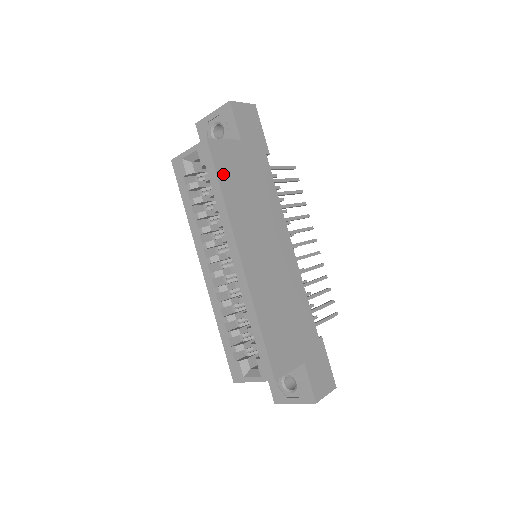
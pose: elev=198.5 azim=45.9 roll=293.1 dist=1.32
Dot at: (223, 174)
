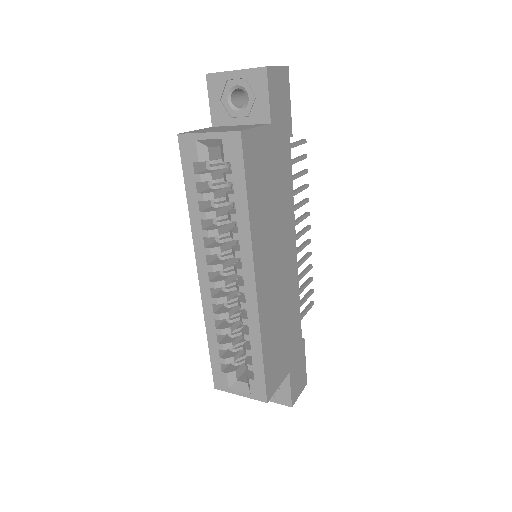
Dot at: (251, 178)
